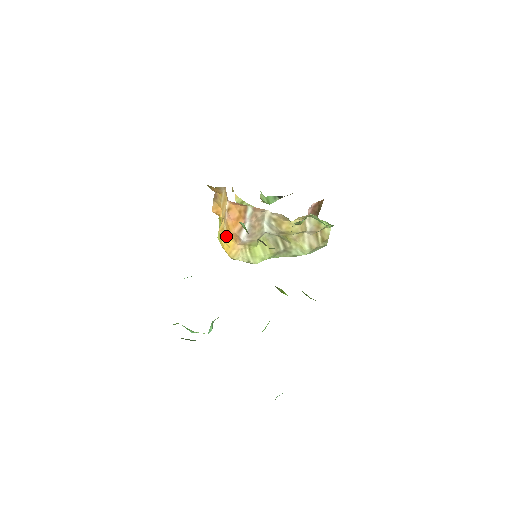
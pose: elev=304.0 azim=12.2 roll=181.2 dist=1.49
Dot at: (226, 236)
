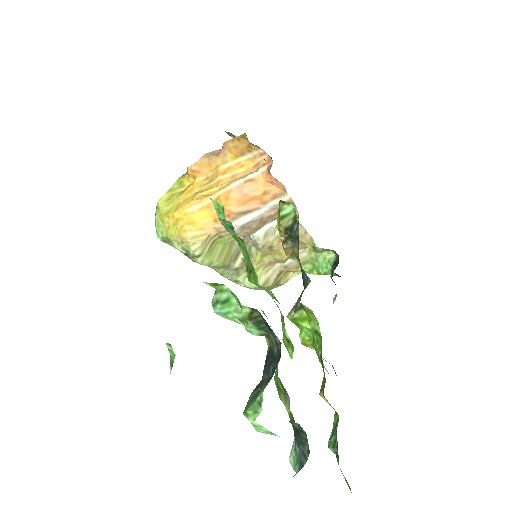
Dot at: (200, 207)
